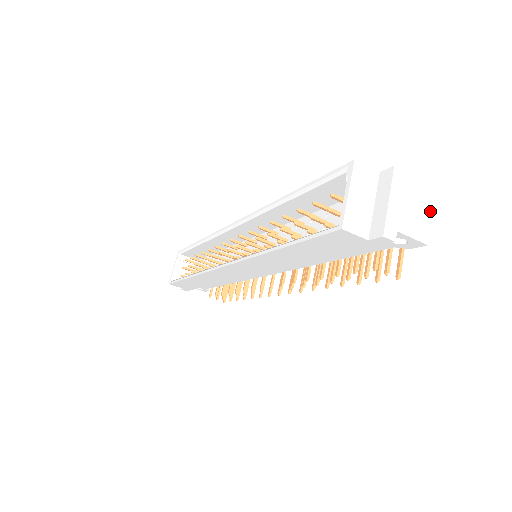
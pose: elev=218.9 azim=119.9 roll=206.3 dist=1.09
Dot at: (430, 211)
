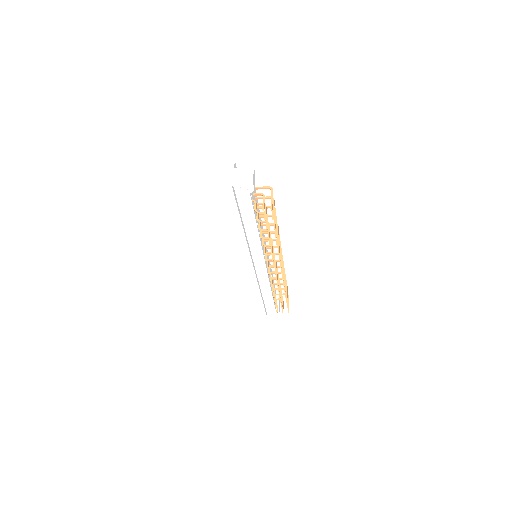
Dot at: (252, 169)
